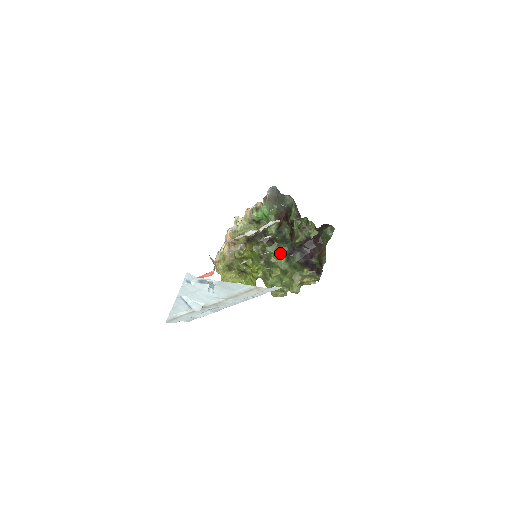
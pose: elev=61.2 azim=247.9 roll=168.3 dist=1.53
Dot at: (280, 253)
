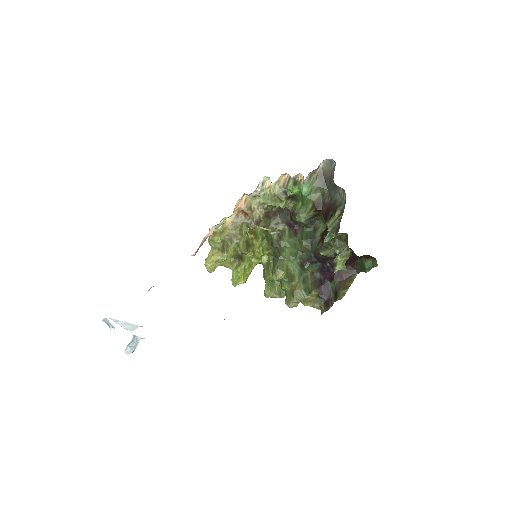
Dot at: (297, 251)
